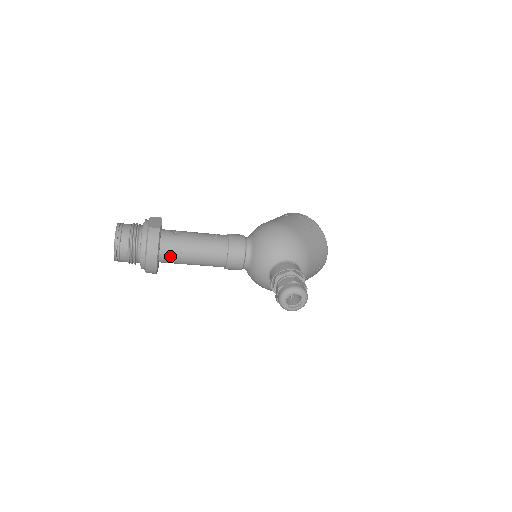
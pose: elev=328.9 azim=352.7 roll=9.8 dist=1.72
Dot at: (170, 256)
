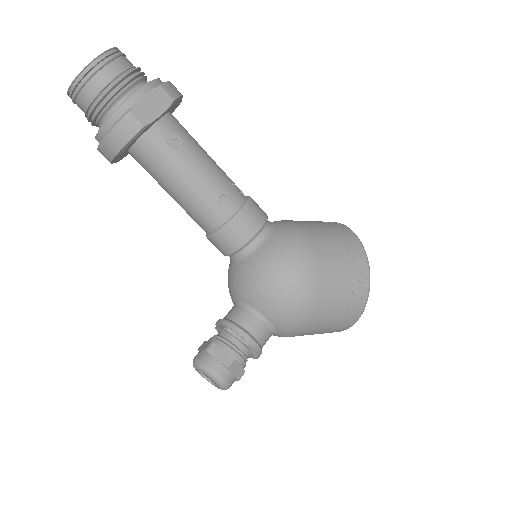
Dot at: (142, 164)
